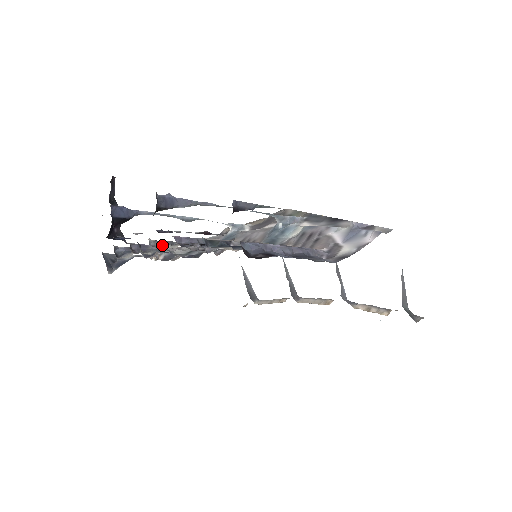
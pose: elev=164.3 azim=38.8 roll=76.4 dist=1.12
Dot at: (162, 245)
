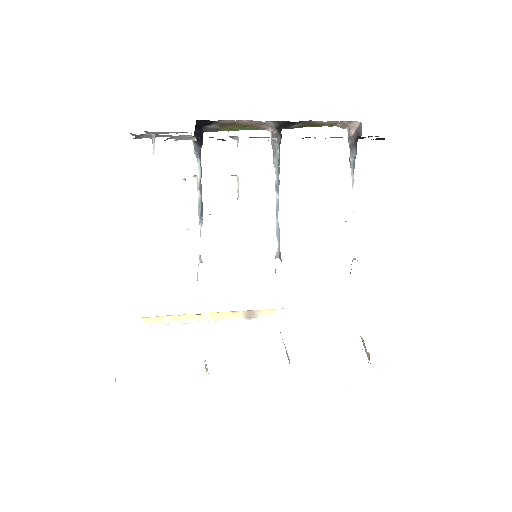
Dot at: occluded
